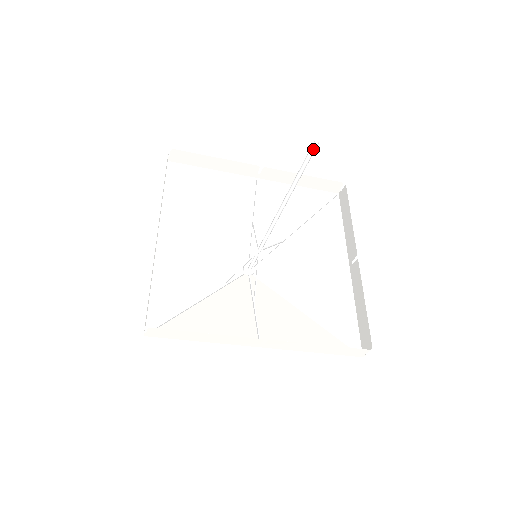
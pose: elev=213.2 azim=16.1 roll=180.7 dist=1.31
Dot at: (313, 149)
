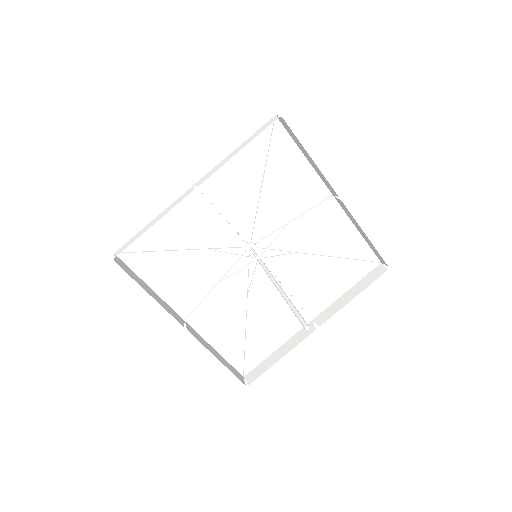
Dot at: (302, 324)
